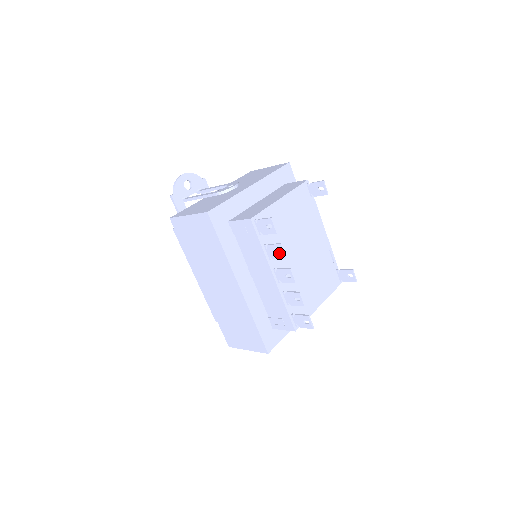
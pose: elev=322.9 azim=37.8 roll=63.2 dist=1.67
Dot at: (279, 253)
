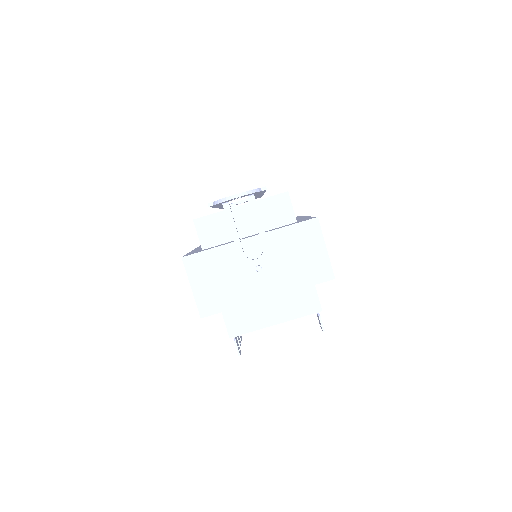
Dot at: occluded
